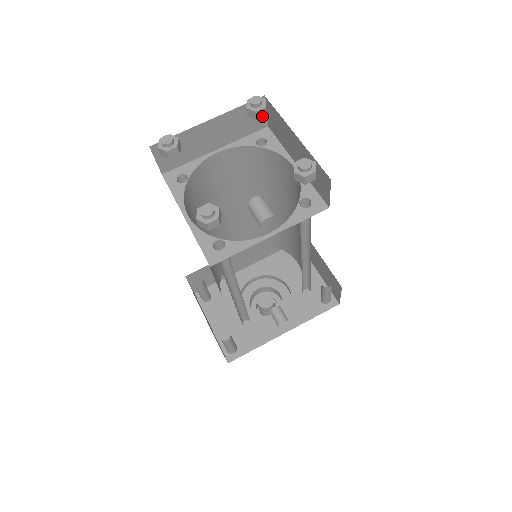
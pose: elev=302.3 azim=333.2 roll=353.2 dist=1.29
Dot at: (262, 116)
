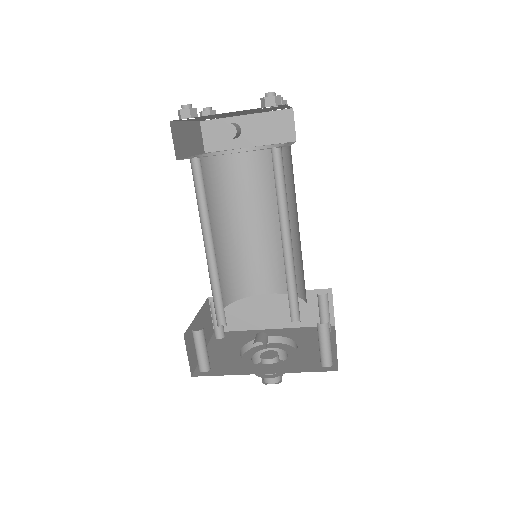
Dot at: occluded
